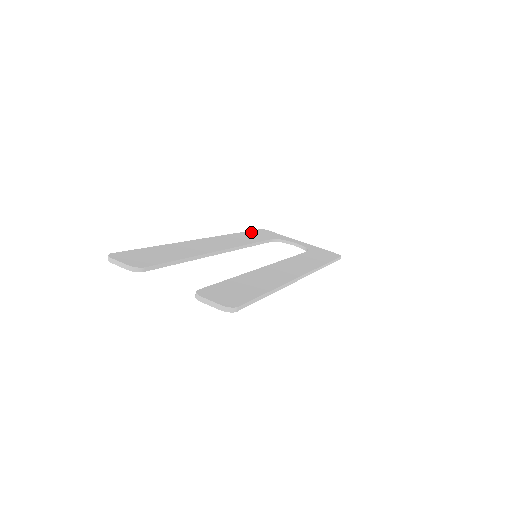
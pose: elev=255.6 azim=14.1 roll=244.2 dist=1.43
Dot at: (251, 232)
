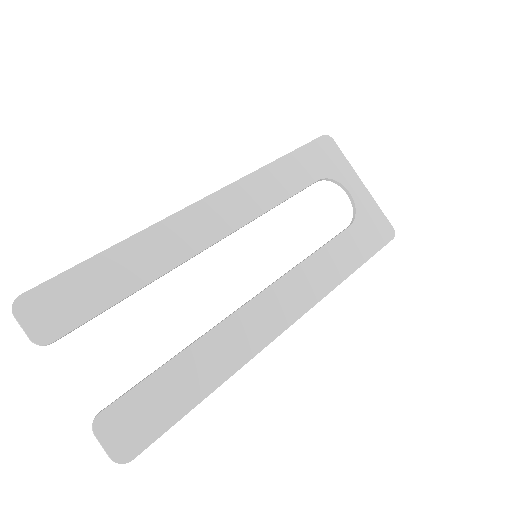
Dot at: (298, 154)
